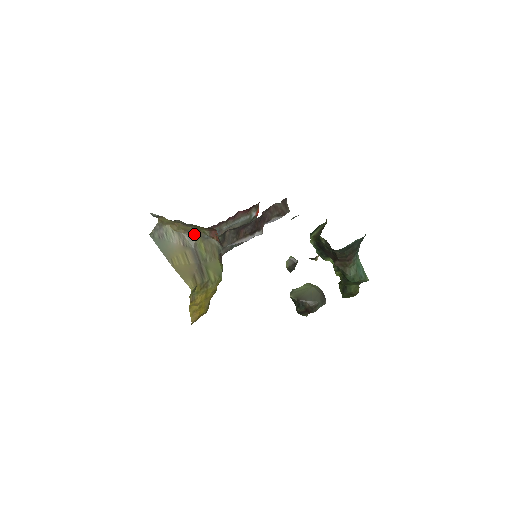
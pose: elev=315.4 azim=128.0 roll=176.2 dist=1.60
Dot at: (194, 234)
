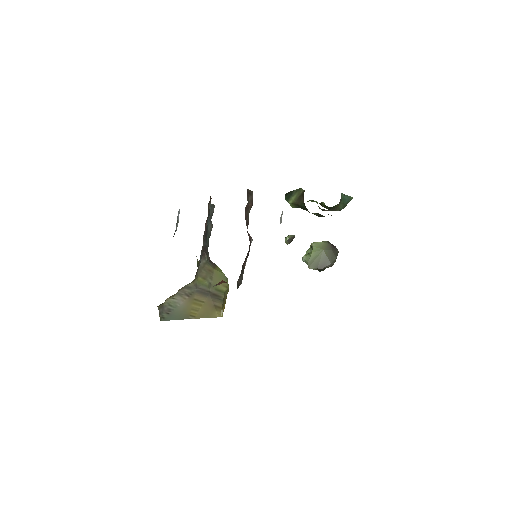
Dot at: (190, 283)
